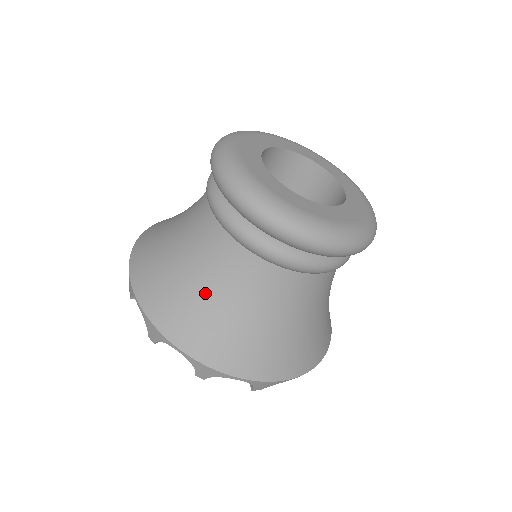
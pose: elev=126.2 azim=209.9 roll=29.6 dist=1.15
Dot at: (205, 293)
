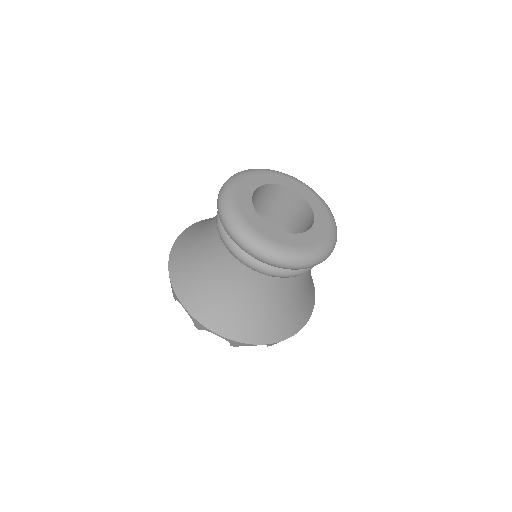
Dot at: (195, 248)
